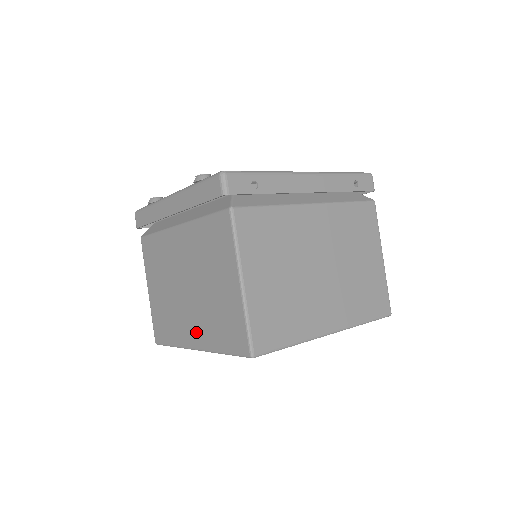
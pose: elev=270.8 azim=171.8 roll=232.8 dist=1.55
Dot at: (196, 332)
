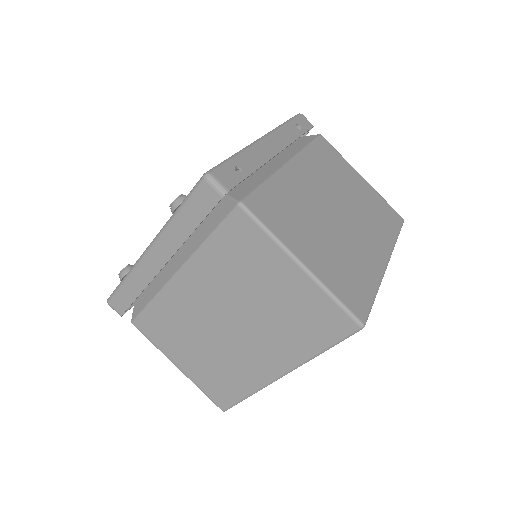
Dot at: (272, 359)
